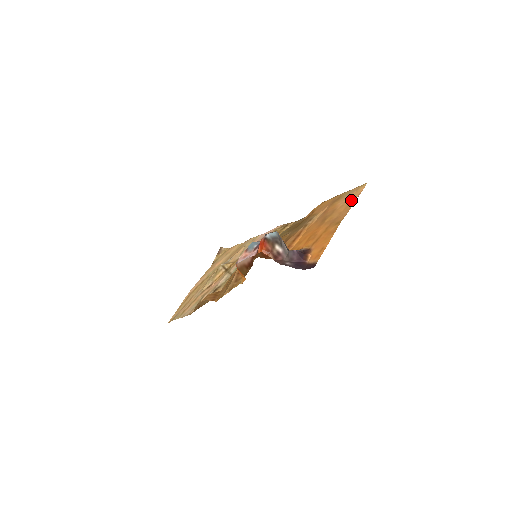
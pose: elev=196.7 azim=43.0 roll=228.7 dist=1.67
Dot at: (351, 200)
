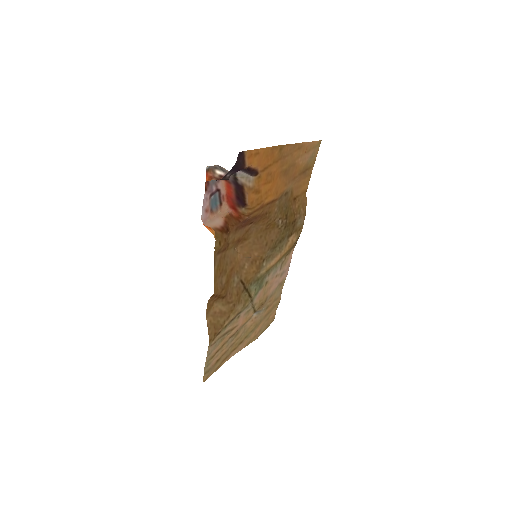
Dot at: (303, 147)
